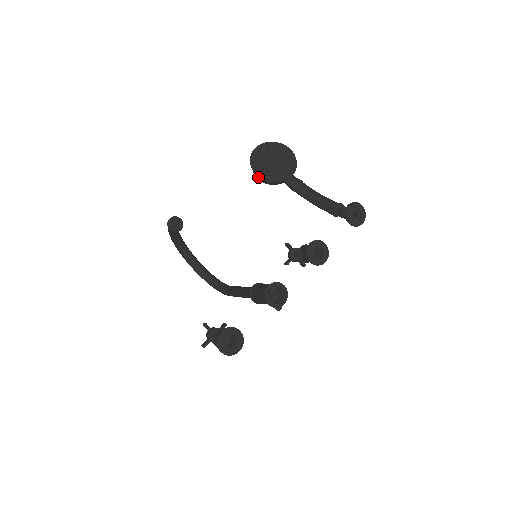
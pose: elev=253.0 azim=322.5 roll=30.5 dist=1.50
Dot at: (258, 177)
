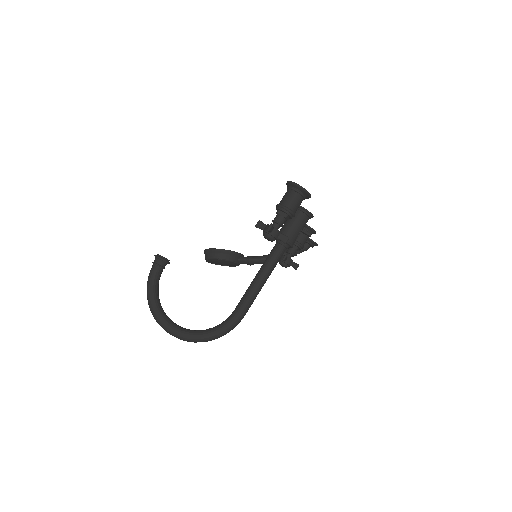
Dot at: (218, 255)
